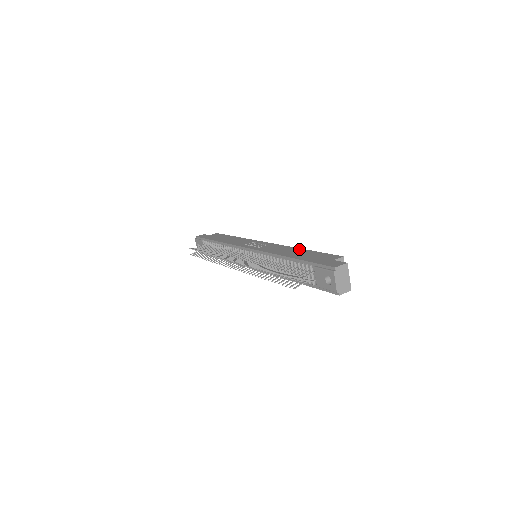
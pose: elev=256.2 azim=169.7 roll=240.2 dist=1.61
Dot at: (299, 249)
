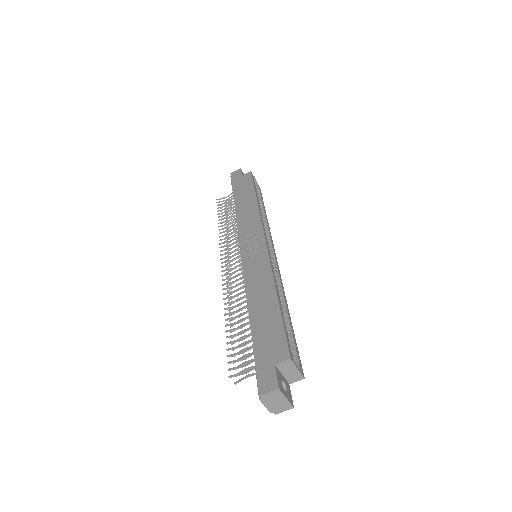
Dot at: (273, 294)
